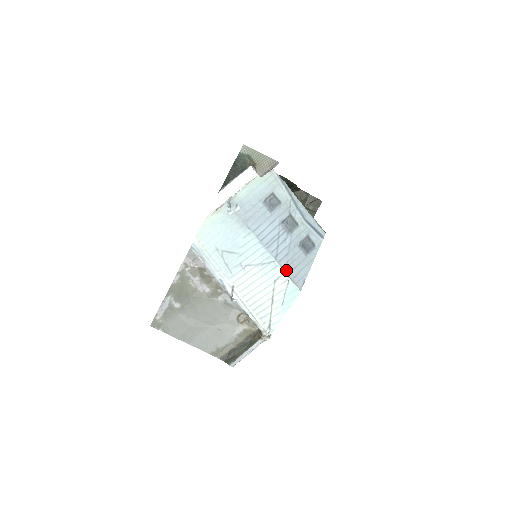
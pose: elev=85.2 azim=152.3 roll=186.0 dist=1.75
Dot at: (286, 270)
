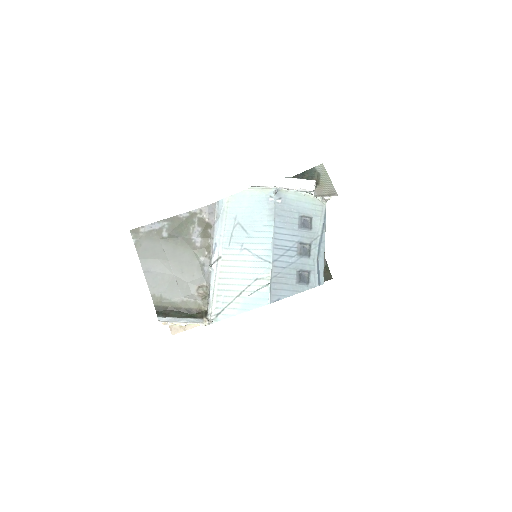
Dot at: (273, 277)
